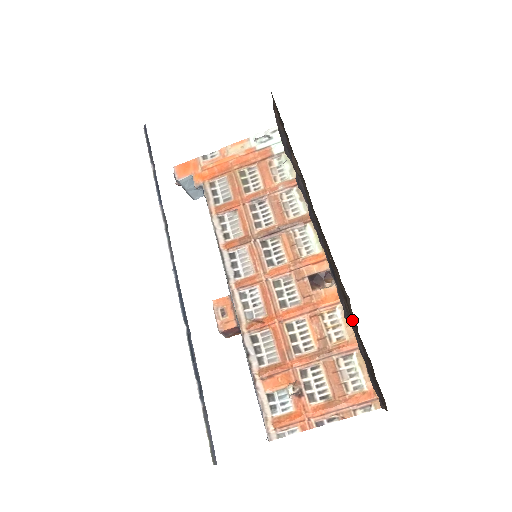
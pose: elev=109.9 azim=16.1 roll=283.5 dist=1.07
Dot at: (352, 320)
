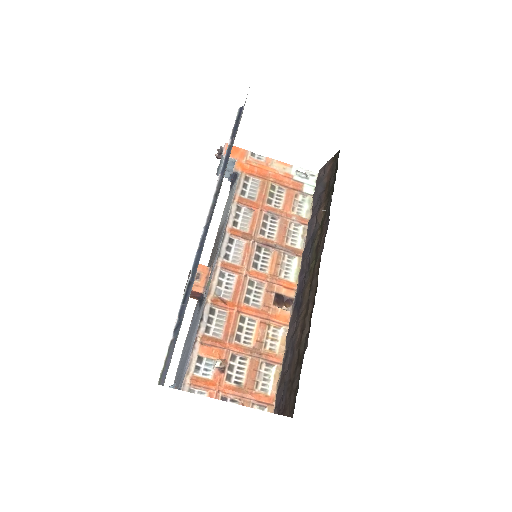
Dot at: (299, 344)
